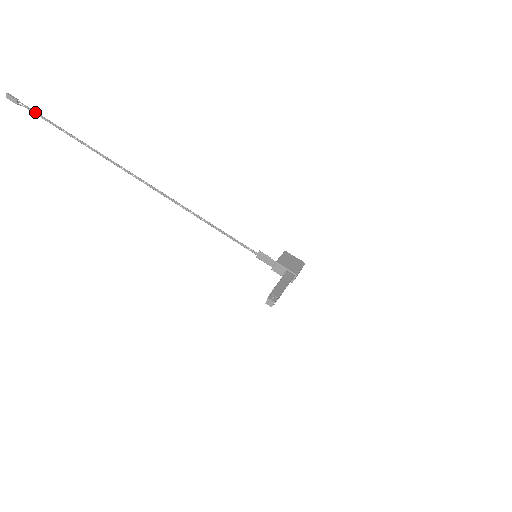
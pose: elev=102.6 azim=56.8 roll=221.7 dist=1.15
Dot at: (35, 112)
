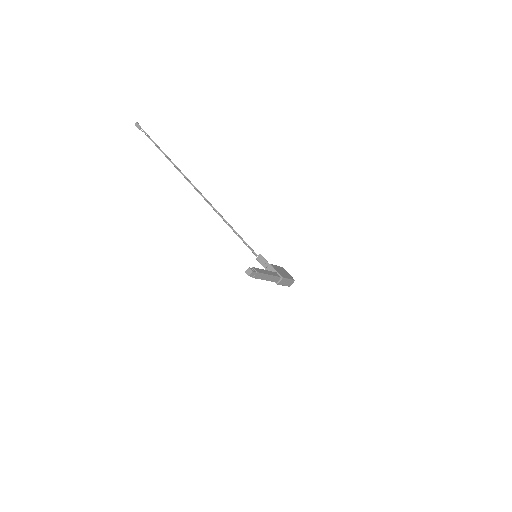
Dot at: (148, 135)
